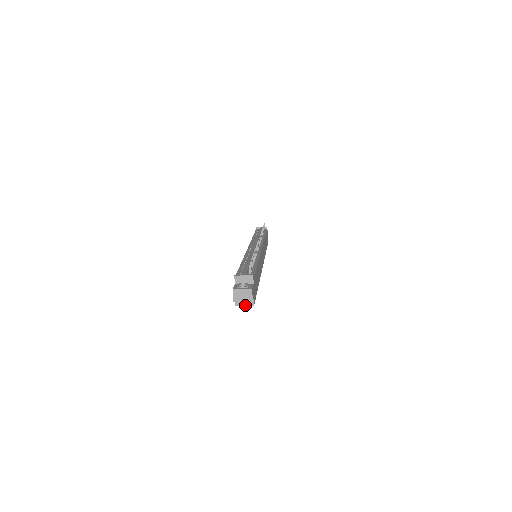
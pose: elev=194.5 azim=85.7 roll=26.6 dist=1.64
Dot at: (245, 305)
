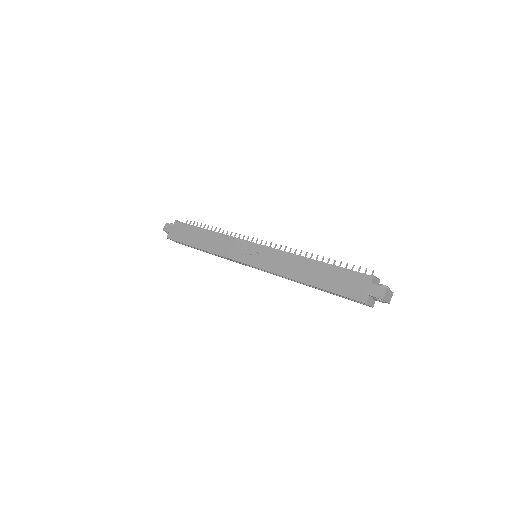
Dot at: (370, 305)
